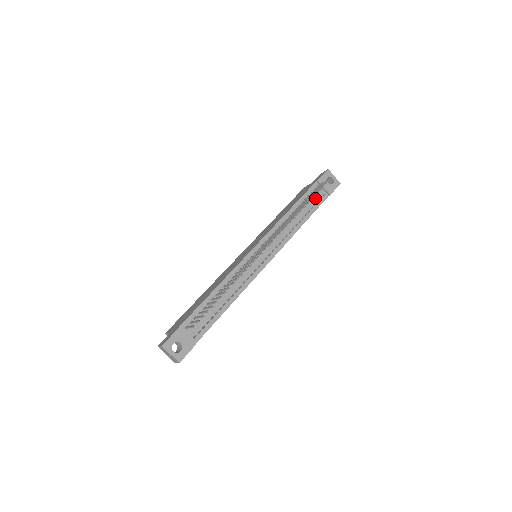
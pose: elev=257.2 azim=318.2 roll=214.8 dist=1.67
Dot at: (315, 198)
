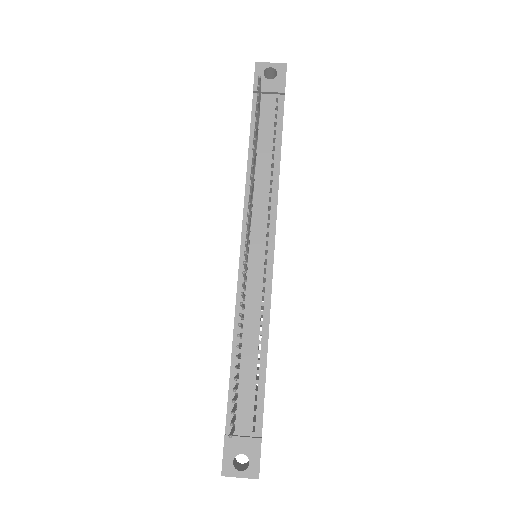
Dot at: (269, 116)
